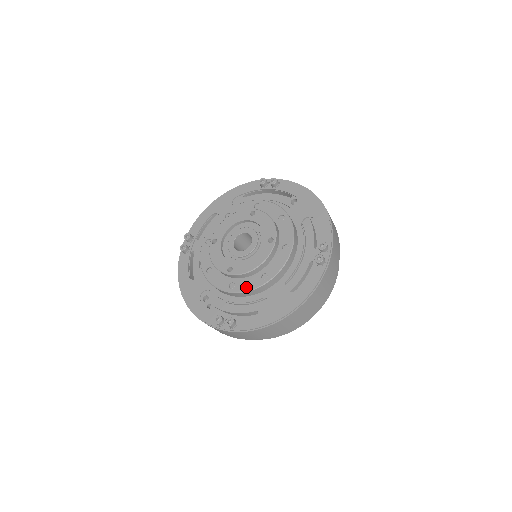
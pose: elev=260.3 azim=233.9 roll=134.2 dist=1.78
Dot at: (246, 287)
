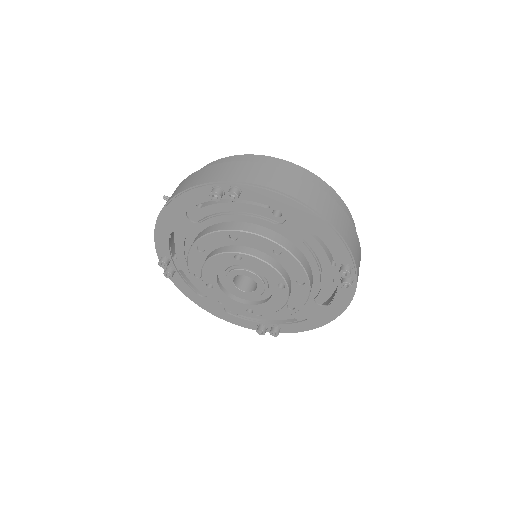
Dot at: (276, 316)
